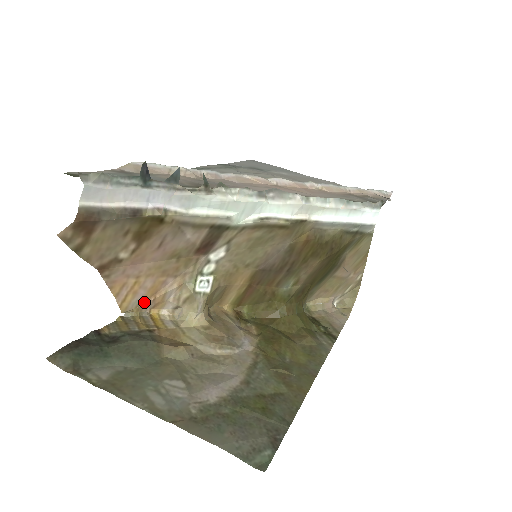
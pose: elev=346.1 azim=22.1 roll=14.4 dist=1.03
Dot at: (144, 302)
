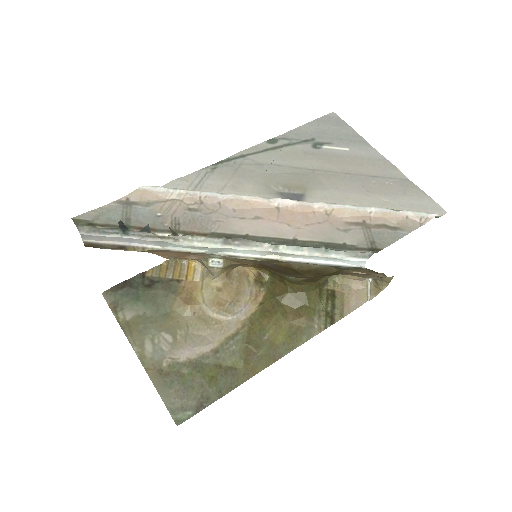
Dot at: (180, 257)
